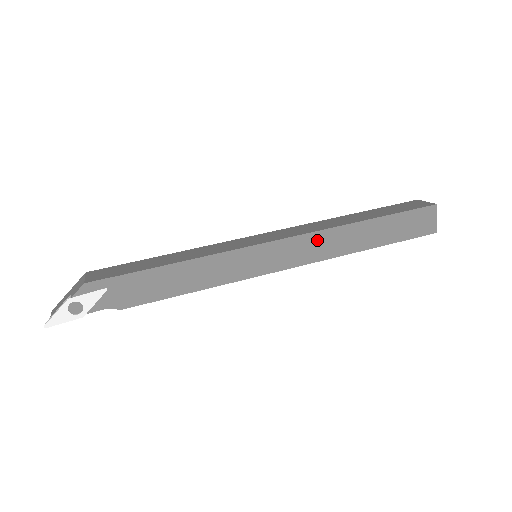
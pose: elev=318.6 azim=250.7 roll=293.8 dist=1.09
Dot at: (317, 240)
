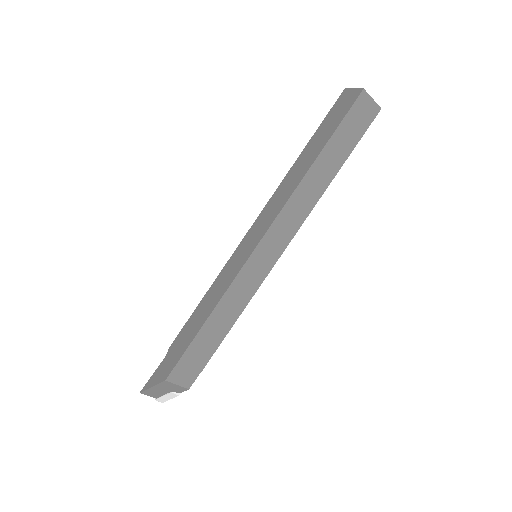
Dot at: occluded
